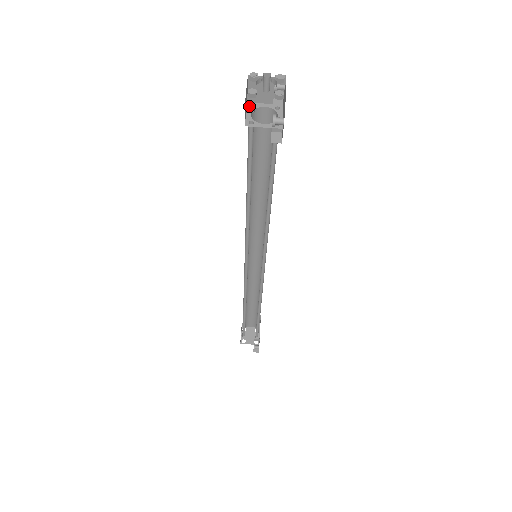
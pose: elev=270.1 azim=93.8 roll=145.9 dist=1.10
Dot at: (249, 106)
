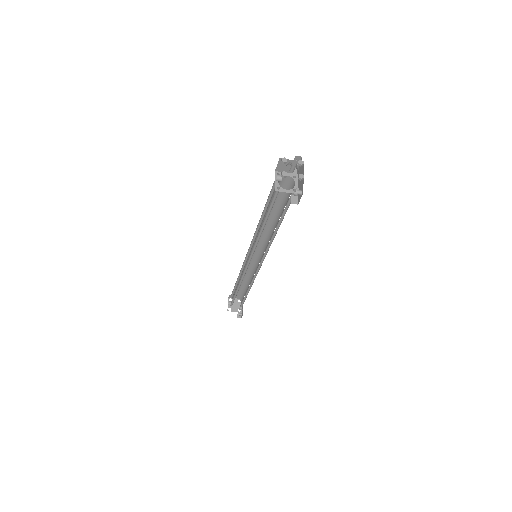
Dot at: (278, 178)
